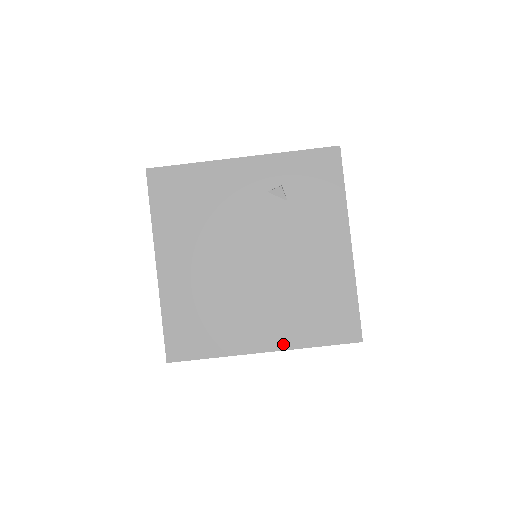
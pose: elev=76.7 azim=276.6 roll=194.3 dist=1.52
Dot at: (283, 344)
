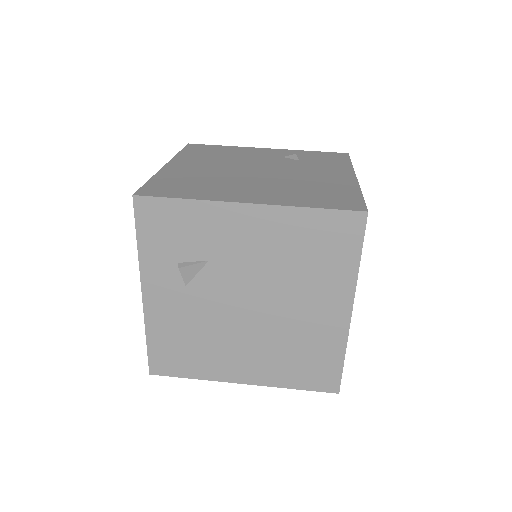
Dot at: (272, 202)
